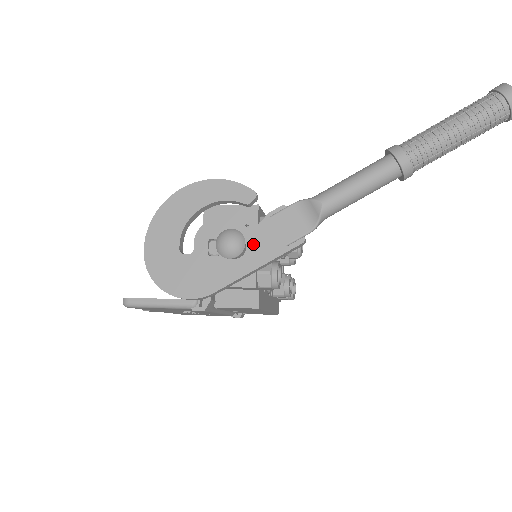
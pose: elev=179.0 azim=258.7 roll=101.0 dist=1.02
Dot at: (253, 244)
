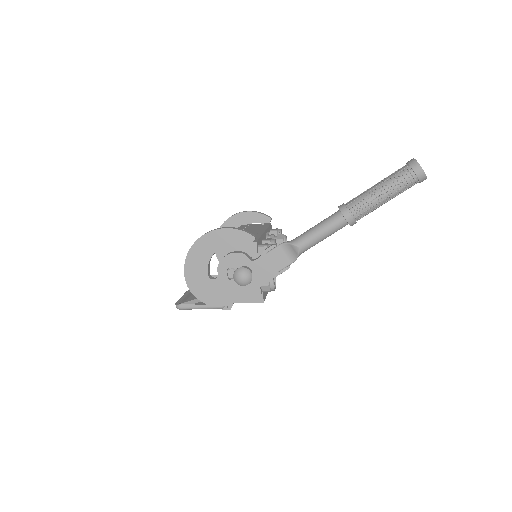
Dot at: (256, 271)
